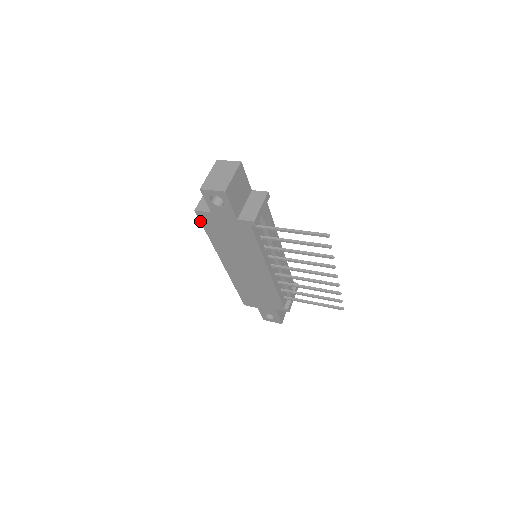
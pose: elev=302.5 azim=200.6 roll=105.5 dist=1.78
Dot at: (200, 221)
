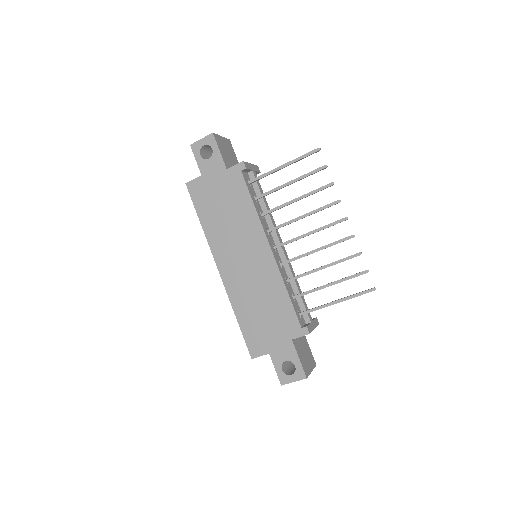
Dot at: (191, 199)
